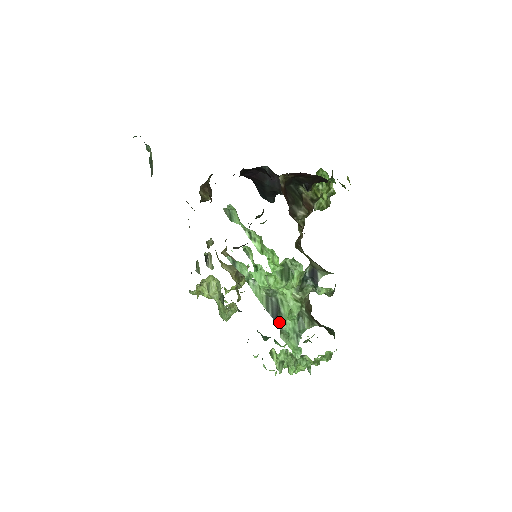
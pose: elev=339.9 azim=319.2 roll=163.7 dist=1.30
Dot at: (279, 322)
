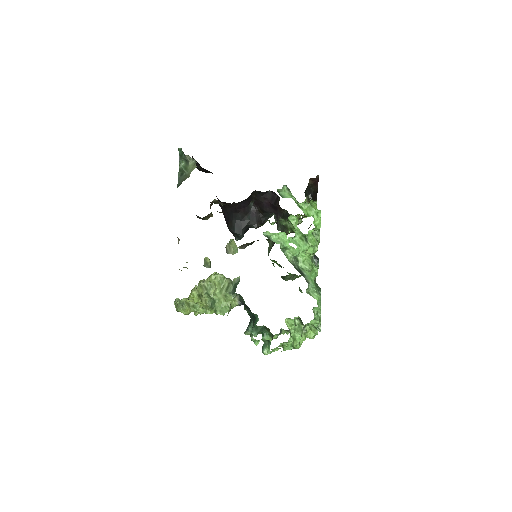
Dot at: occluded
